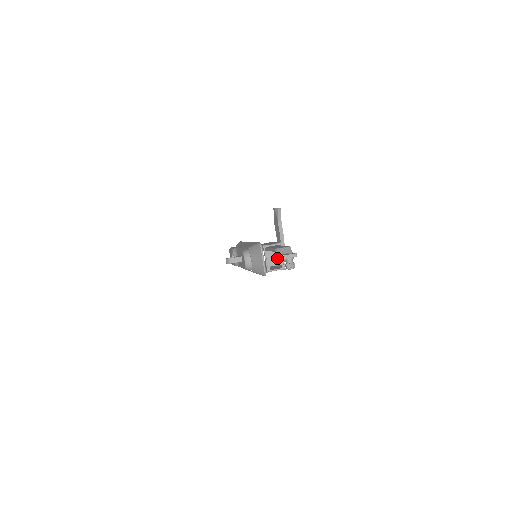
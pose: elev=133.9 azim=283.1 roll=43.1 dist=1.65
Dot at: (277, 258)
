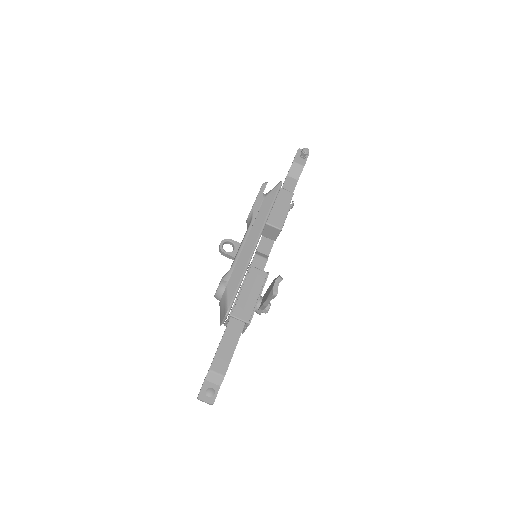
Dot at: occluded
